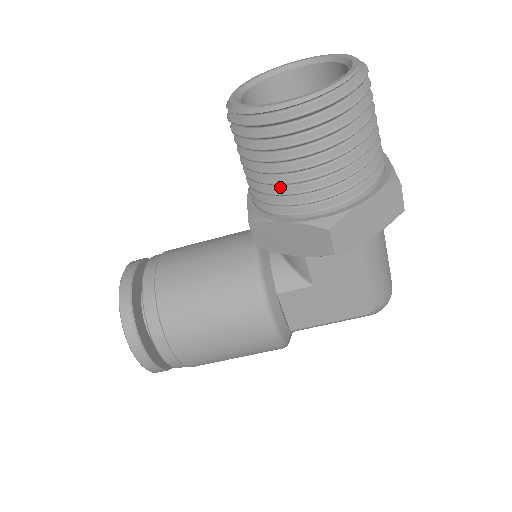
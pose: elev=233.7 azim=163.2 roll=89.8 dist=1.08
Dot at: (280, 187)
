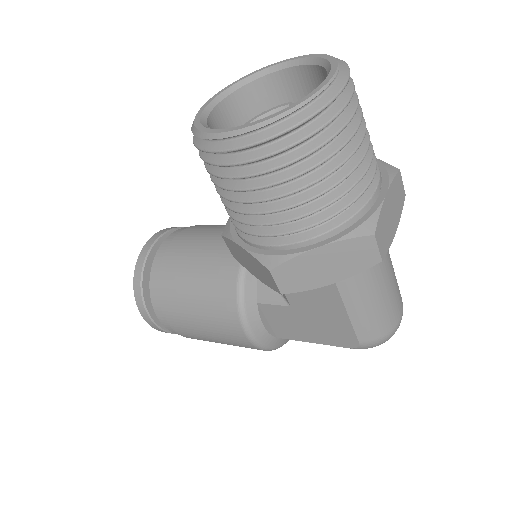
Dot at: occluded
